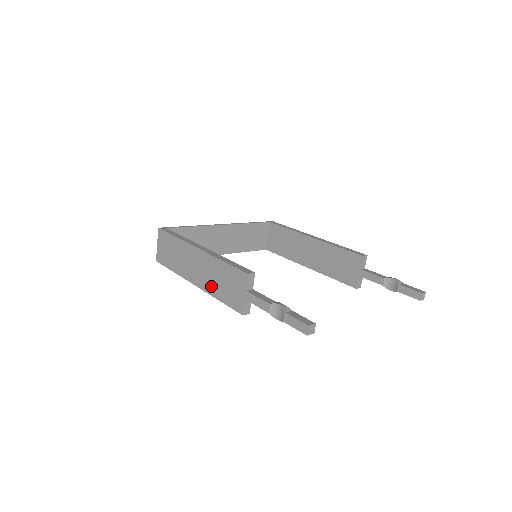
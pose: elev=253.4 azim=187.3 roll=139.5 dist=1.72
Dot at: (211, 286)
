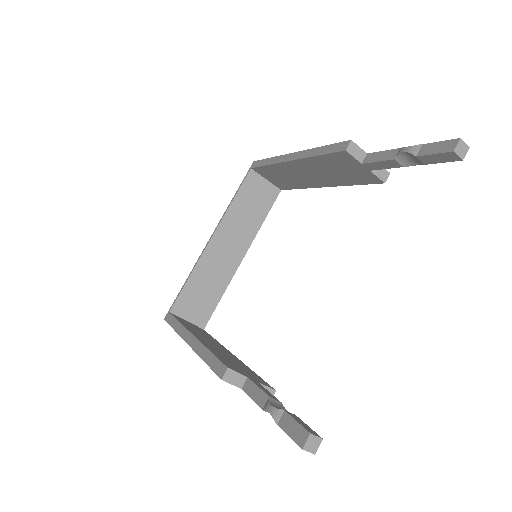
Dot at: occluded
